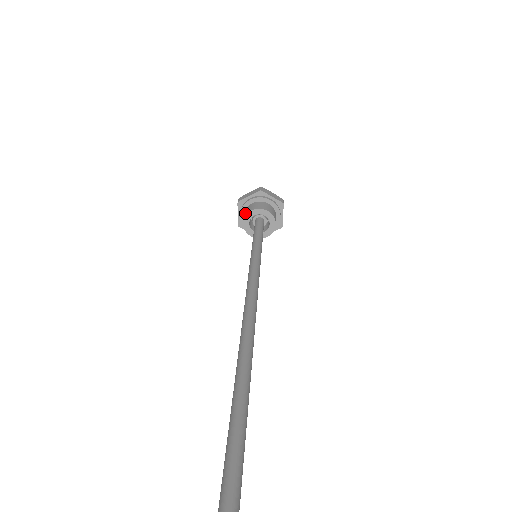
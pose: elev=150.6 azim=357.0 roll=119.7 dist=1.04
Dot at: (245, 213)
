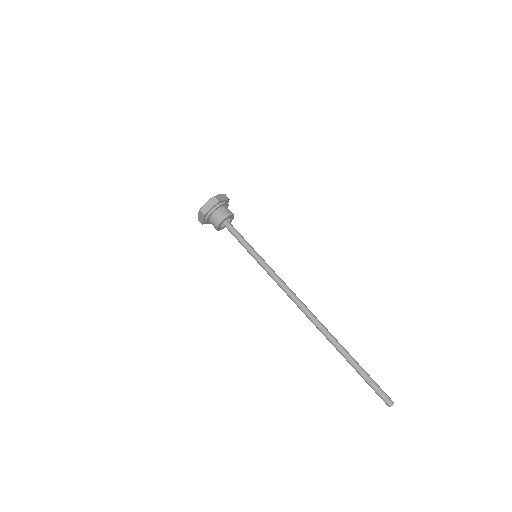
Dot at: (216, 221)
